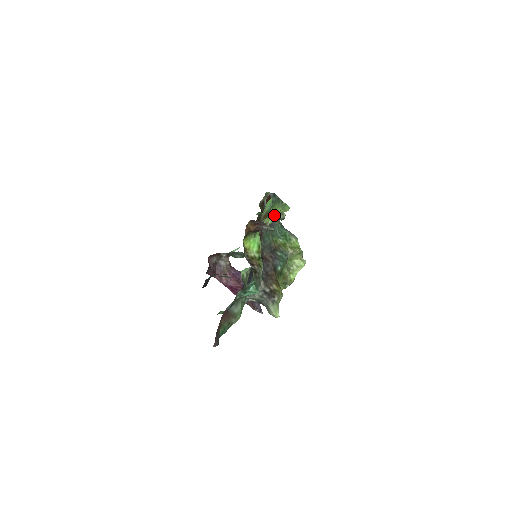
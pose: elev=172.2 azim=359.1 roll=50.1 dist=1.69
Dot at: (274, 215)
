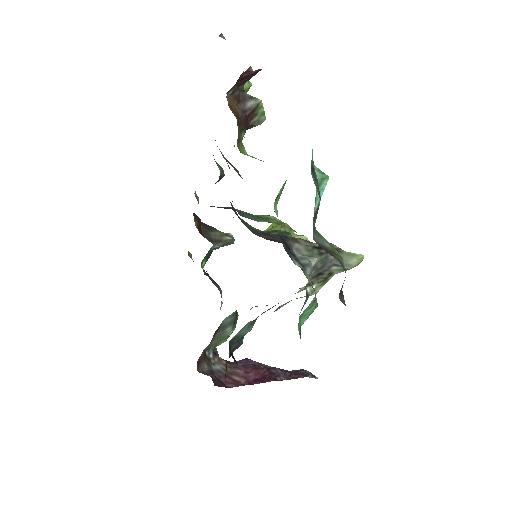
Dot at: occluded
